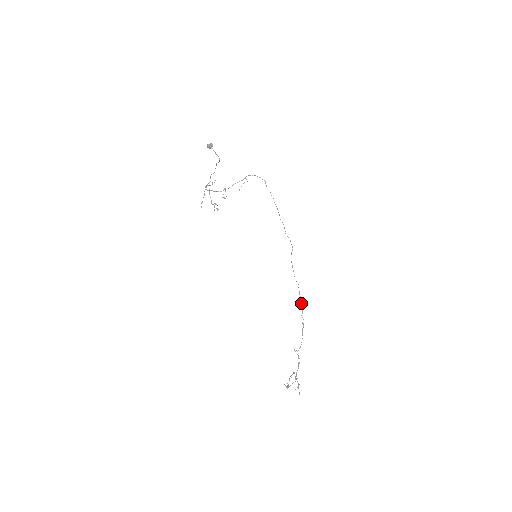
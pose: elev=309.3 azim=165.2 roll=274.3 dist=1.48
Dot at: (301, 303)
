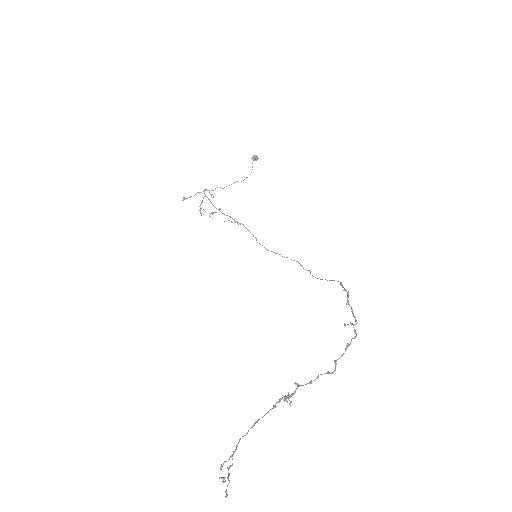
Dot at: occluded
